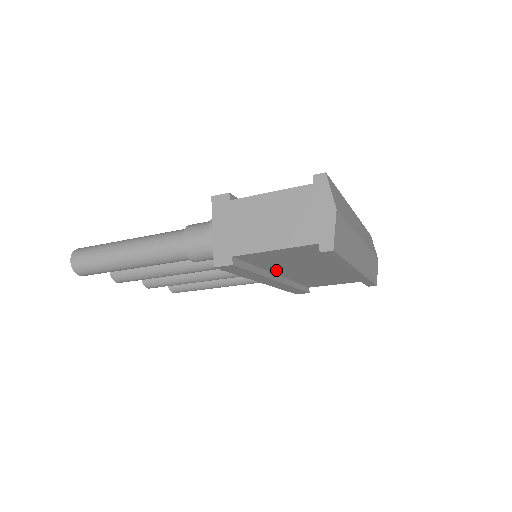
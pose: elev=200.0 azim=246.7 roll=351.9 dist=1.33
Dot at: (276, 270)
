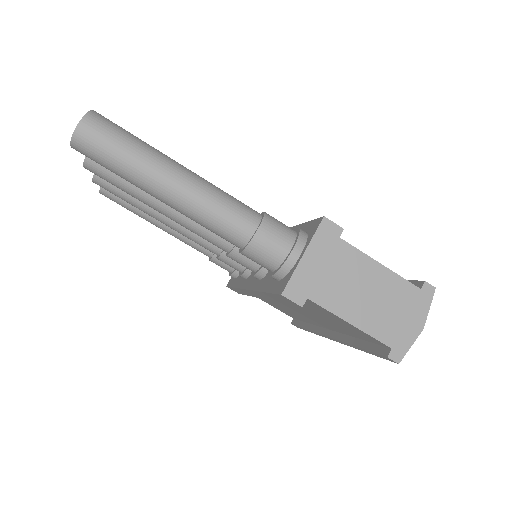
Dot at: occluded
